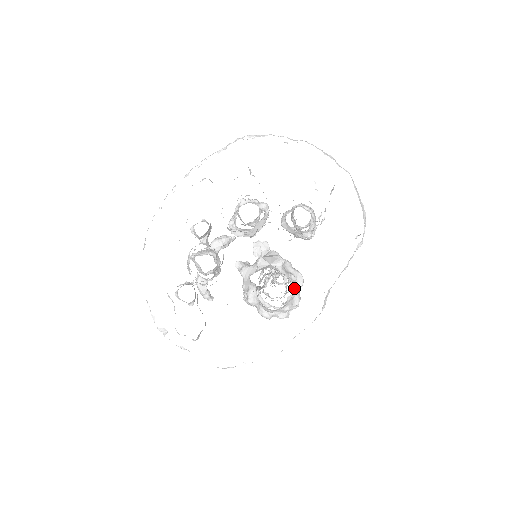
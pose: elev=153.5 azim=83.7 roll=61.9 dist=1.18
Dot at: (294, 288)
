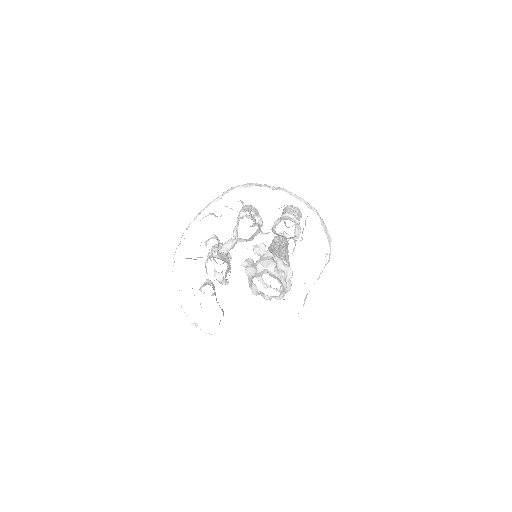
Dot at: (285, 283)
